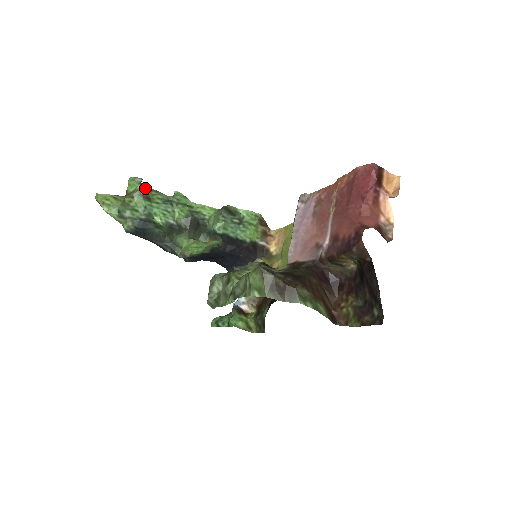
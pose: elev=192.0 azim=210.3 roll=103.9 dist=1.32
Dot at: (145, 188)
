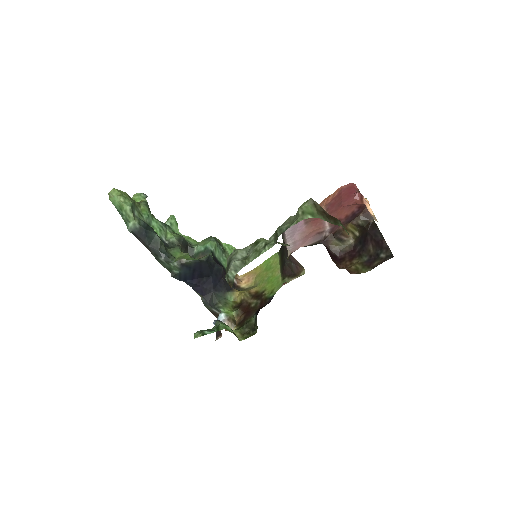
Dot at: occluded
